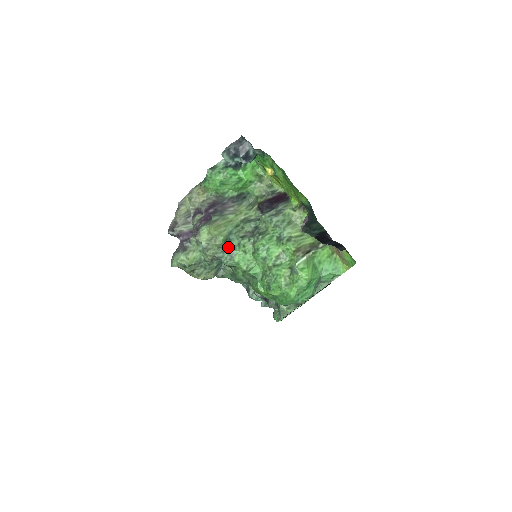
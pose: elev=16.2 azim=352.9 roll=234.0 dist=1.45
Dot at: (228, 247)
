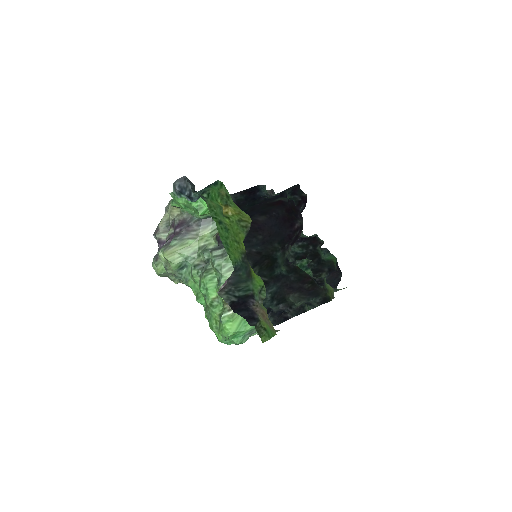
Dot at: (185, 271)
